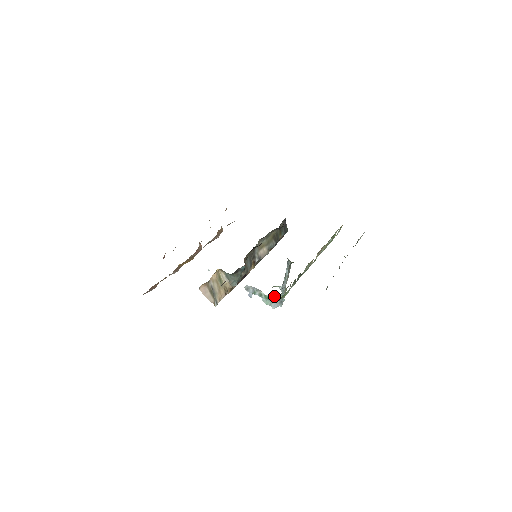
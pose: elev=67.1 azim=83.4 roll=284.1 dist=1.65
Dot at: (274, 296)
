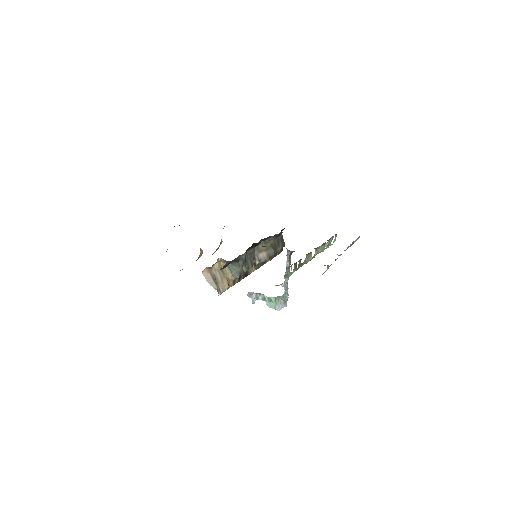
Dot at: (277, 297)
